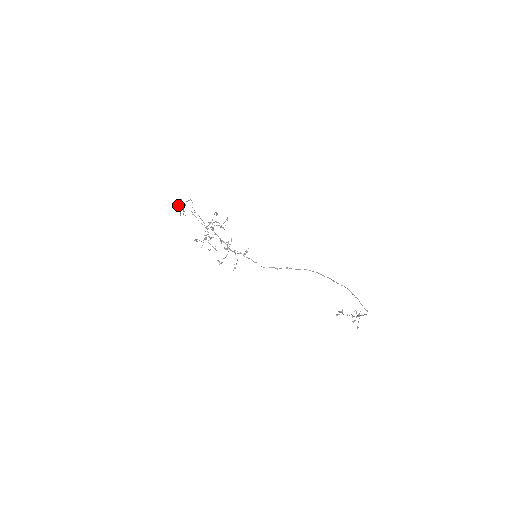
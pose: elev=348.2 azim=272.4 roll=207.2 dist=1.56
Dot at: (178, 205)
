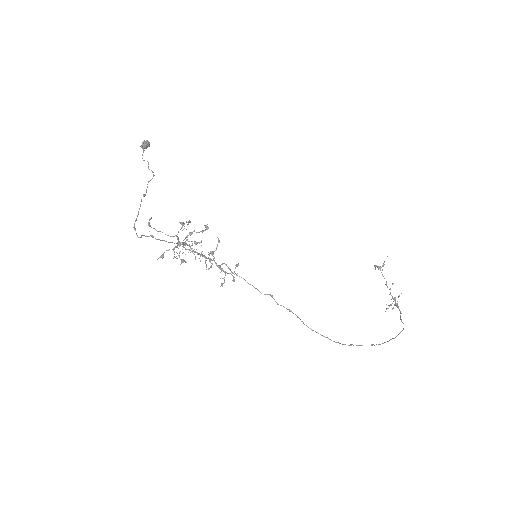
Dot at: occluded
